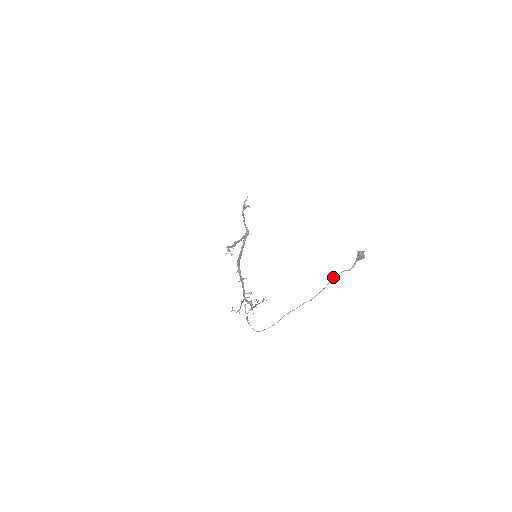
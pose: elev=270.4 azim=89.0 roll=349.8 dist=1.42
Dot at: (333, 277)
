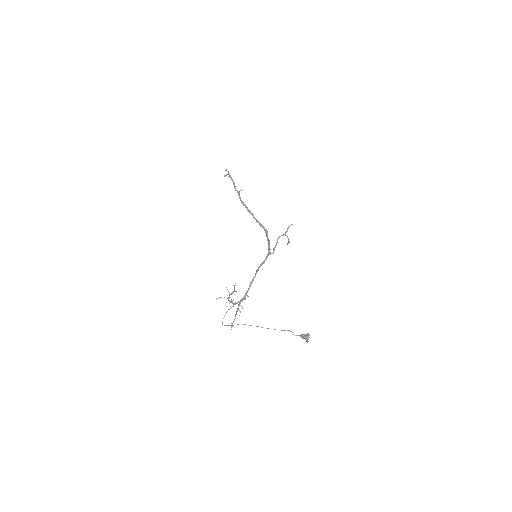
Dot at: (284, 330)
